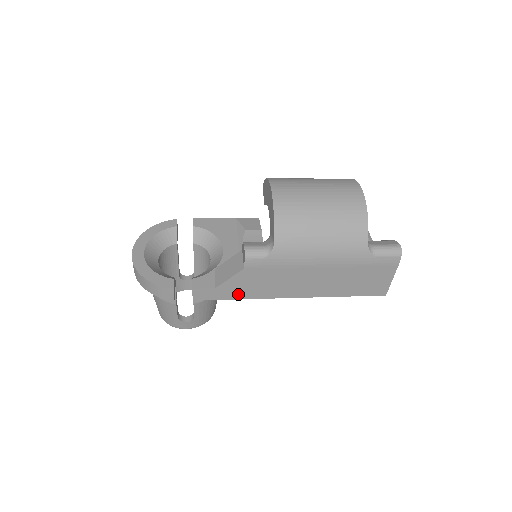
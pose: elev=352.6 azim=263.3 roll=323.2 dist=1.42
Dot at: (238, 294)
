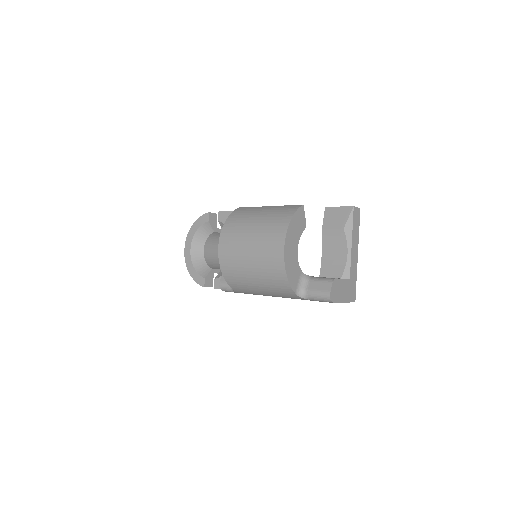
Dot at: occluded
